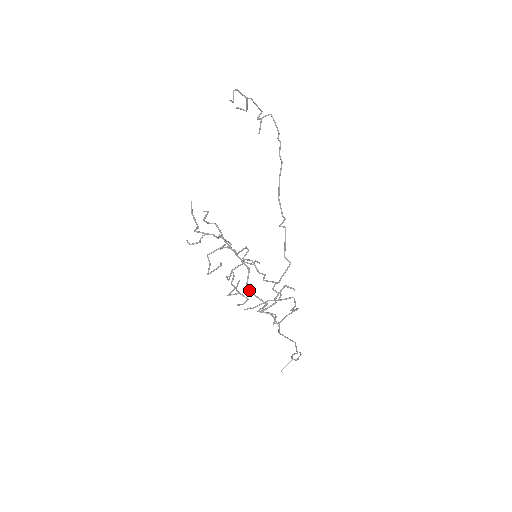
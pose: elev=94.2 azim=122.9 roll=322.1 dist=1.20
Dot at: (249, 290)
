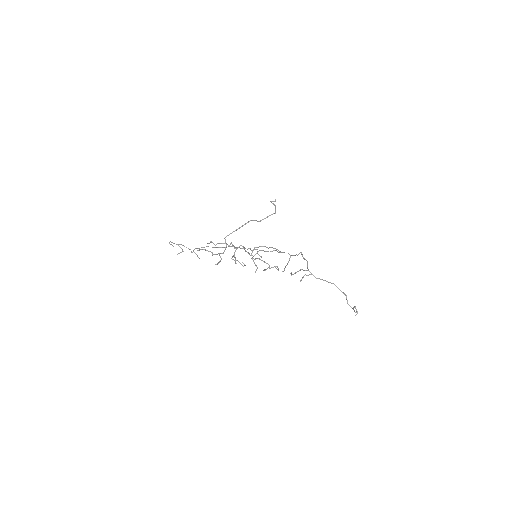
Dot at: (261, 220)
